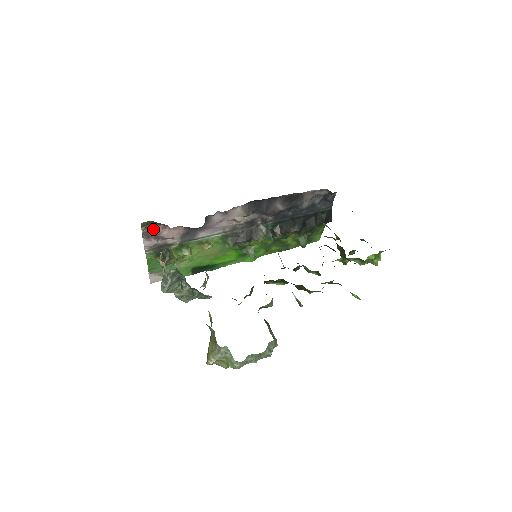
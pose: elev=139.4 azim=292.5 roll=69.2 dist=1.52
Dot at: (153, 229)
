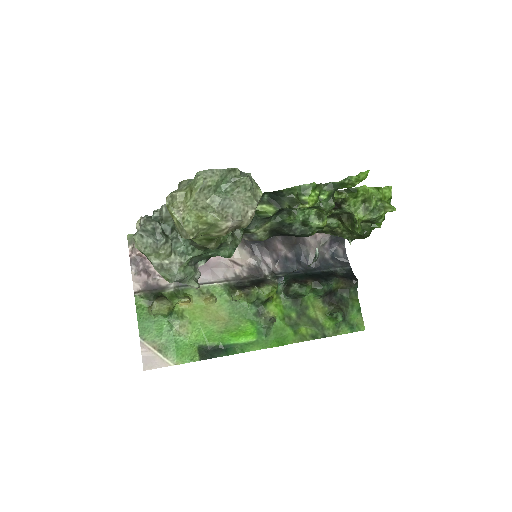
Dot at: (142, 255)
